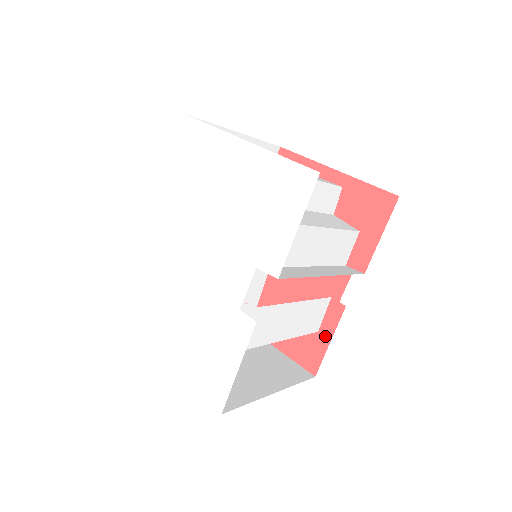
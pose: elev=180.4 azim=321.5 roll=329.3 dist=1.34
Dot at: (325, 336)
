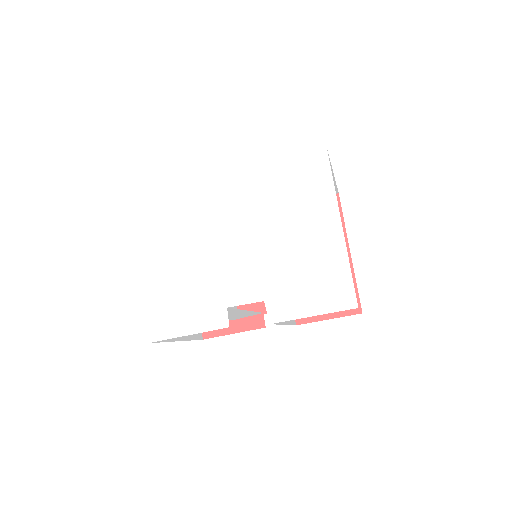
Dot at: (235, 327)
